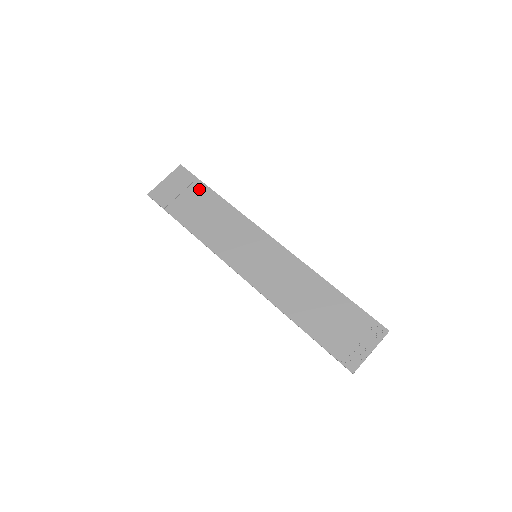
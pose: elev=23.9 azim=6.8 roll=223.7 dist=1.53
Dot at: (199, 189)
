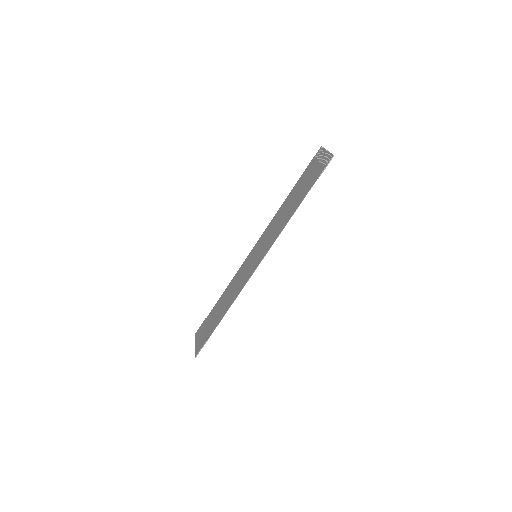
Dot at: (211, 315)
